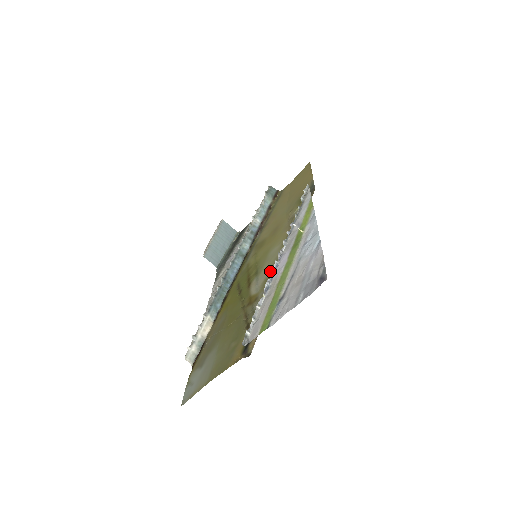
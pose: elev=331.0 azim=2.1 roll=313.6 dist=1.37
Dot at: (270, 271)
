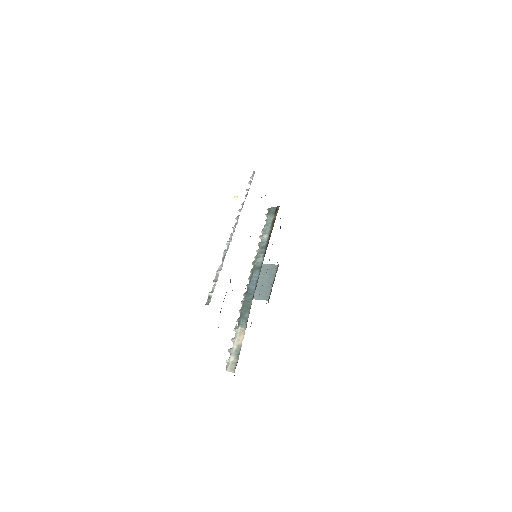
Dot at: (226, 243)
